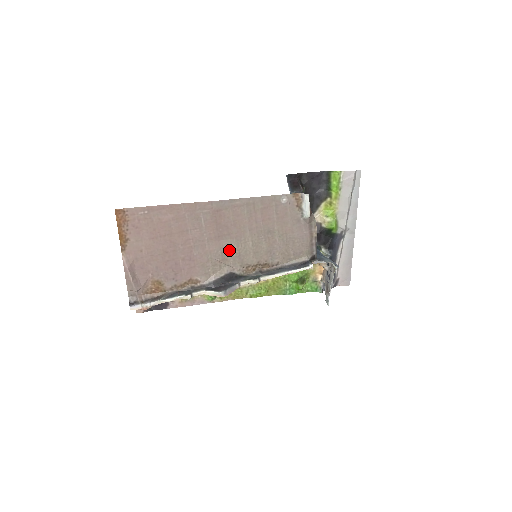
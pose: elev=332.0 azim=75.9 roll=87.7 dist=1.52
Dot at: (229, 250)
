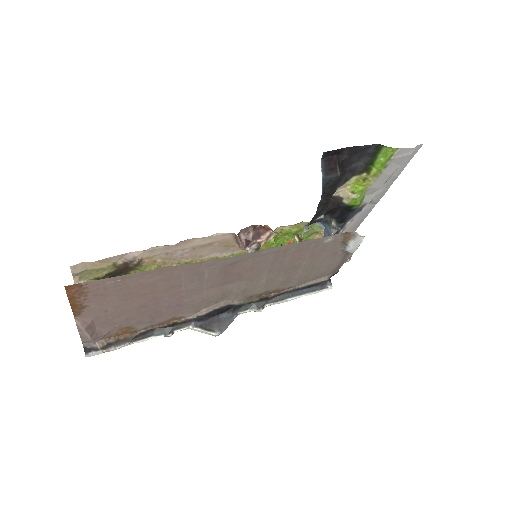
Dot at: (233, 290)
